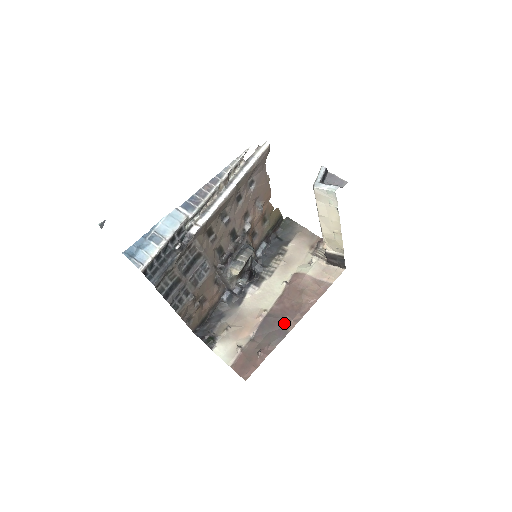
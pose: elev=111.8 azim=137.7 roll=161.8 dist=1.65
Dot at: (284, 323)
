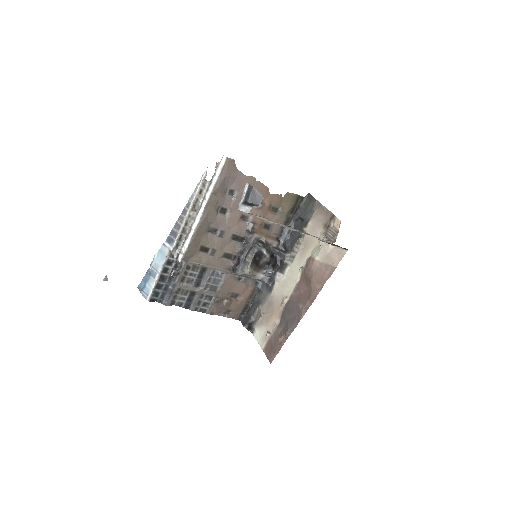
Dot at: (298, 310)
